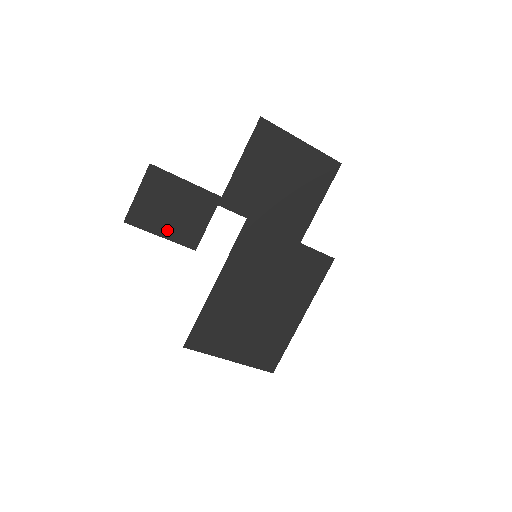
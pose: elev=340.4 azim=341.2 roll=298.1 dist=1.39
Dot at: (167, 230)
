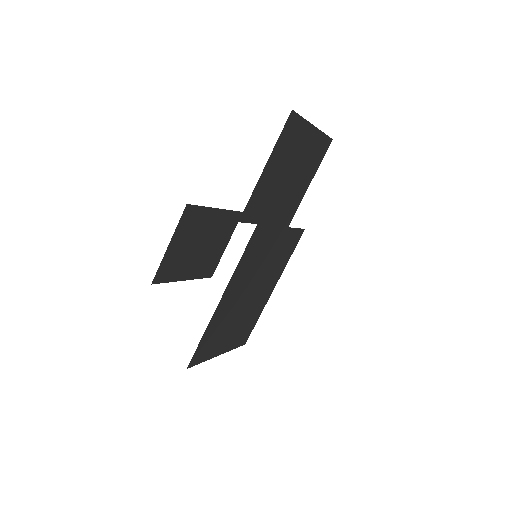
Dot at: (191, 270)
